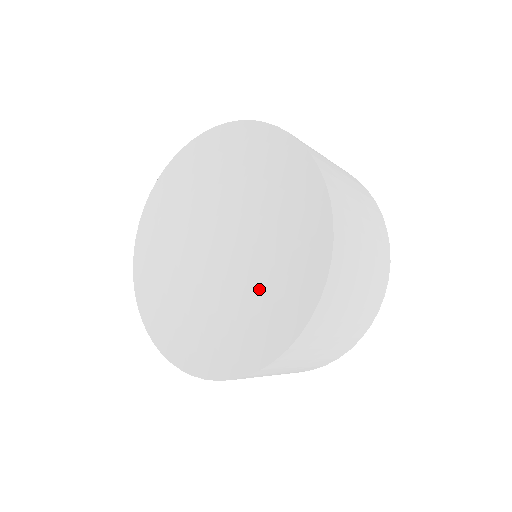
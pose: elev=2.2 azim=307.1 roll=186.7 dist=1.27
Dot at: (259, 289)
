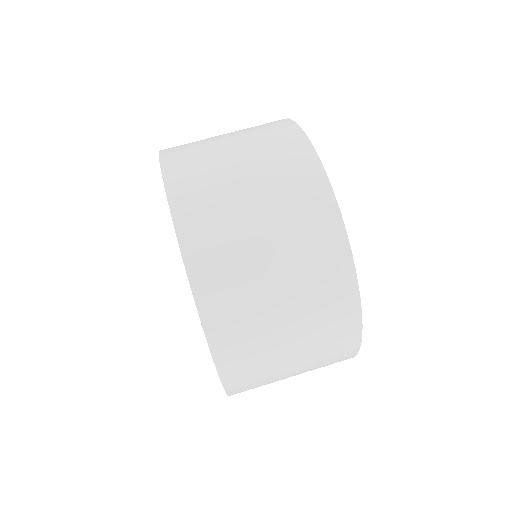
Dot at: occluded
